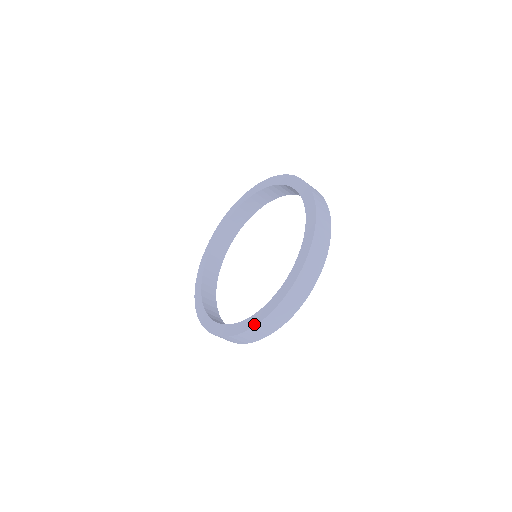
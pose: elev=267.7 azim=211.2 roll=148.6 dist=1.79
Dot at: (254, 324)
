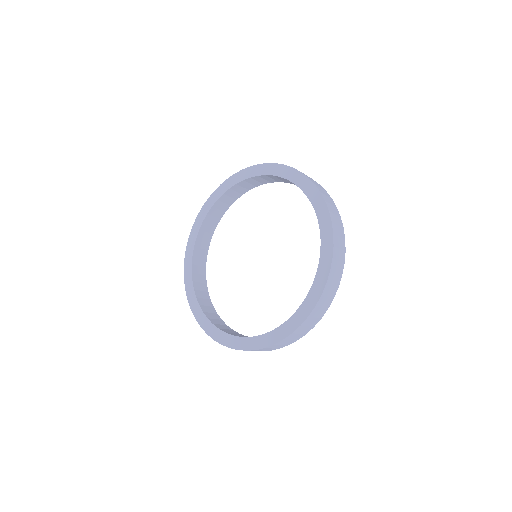
Dot at: (302, 321)
